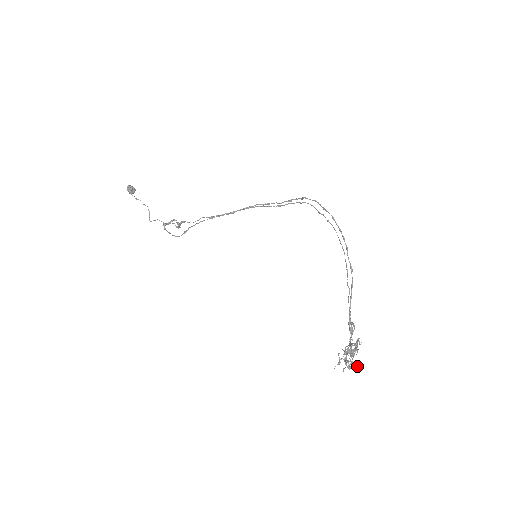
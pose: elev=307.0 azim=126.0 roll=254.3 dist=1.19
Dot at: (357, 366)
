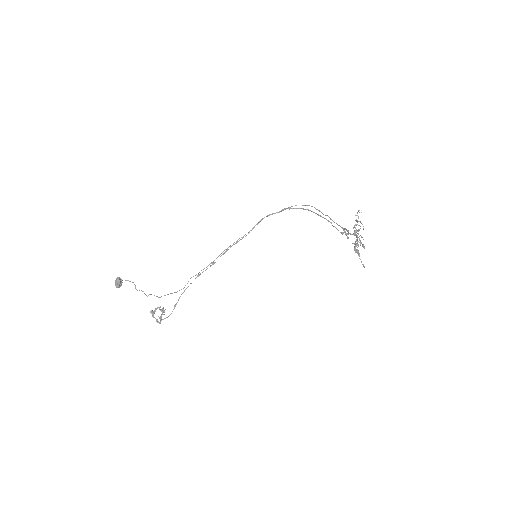
Dot at: (364, 266)
